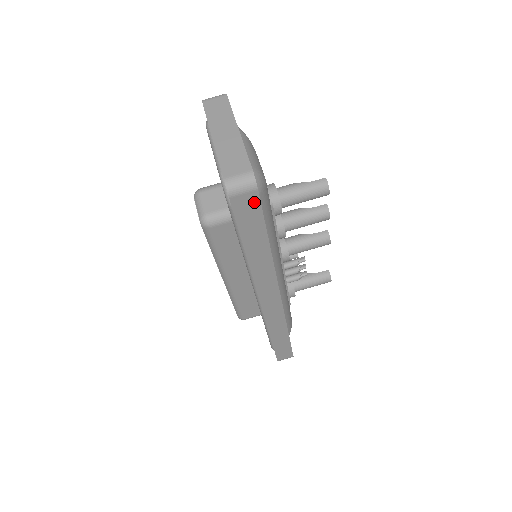
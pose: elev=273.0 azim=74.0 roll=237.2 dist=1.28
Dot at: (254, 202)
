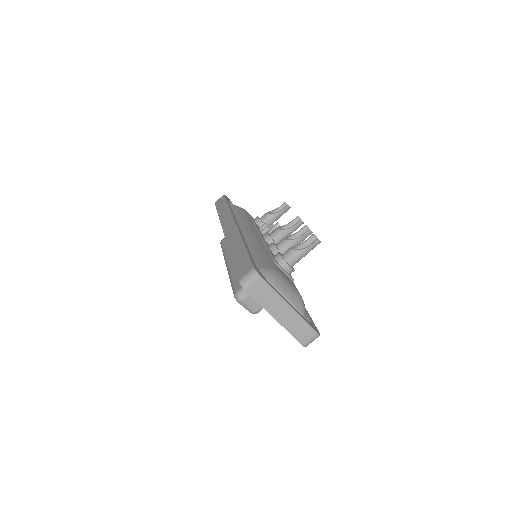
Dot at: occluded
